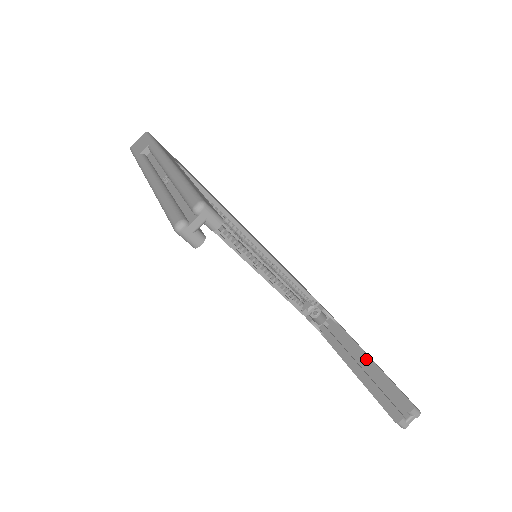
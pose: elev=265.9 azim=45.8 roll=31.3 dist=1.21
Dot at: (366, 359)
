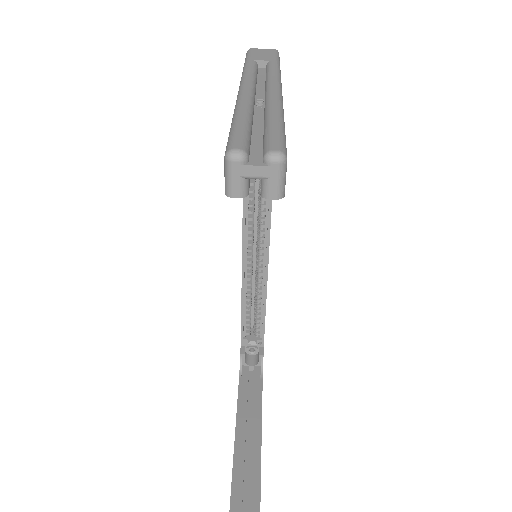
Dot at: (257, 436)
